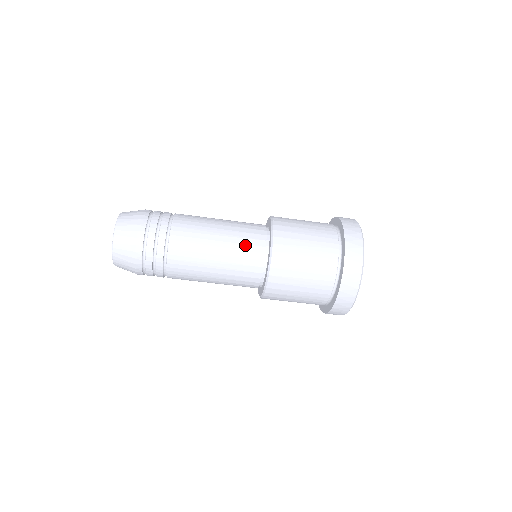
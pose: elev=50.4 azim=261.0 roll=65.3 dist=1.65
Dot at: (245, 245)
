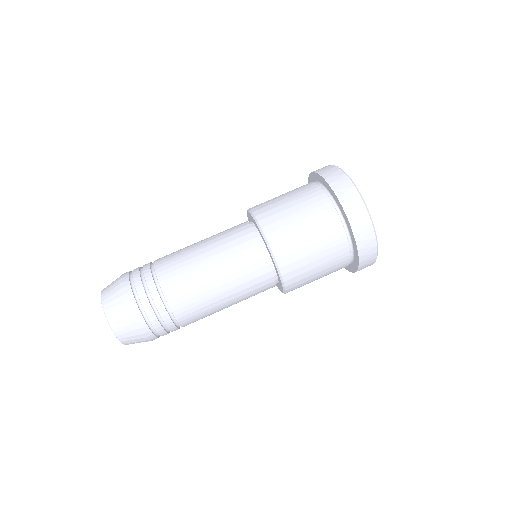
Dot at: occluded
